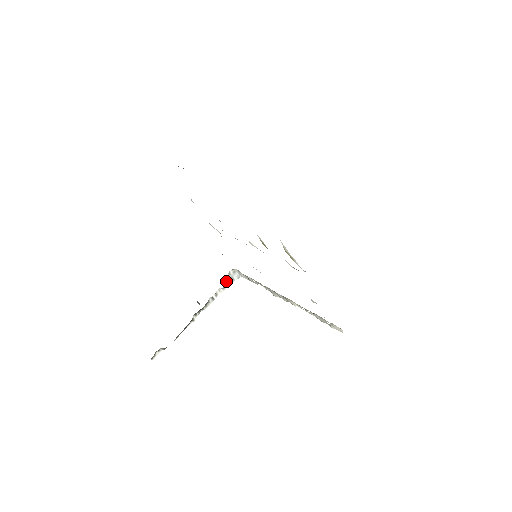
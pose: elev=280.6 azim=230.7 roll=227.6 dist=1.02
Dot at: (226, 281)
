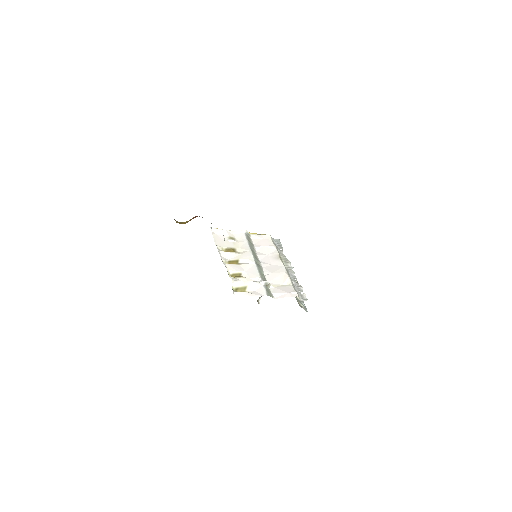
Dot at: occluded
